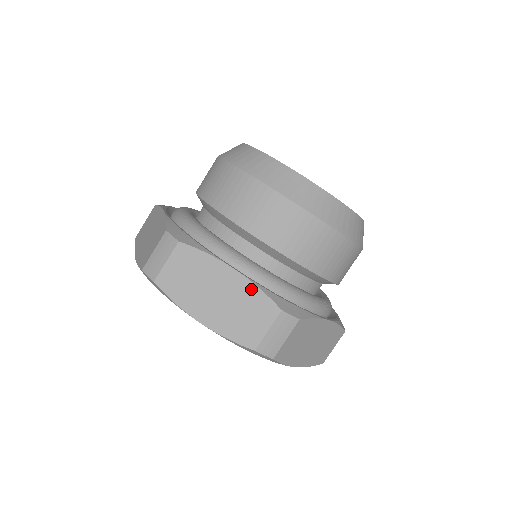
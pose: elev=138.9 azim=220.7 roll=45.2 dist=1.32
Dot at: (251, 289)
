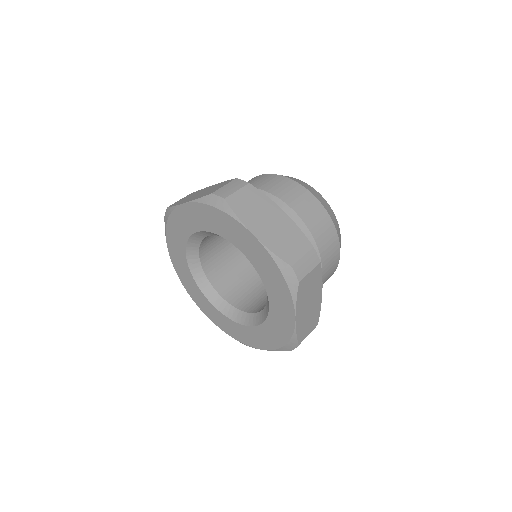
Dot at: (294, 227)
